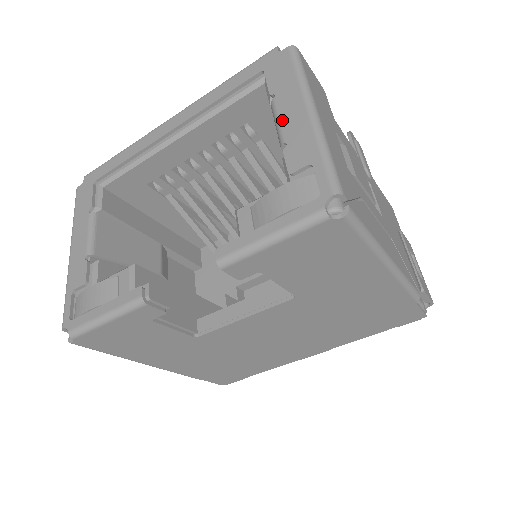
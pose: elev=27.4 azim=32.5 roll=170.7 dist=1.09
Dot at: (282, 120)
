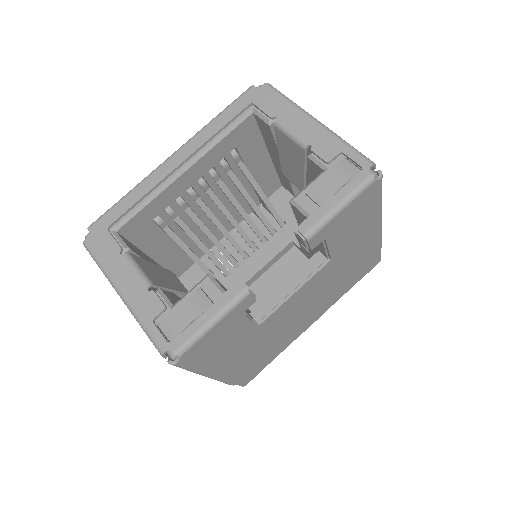
Dot at: (296, 131)
